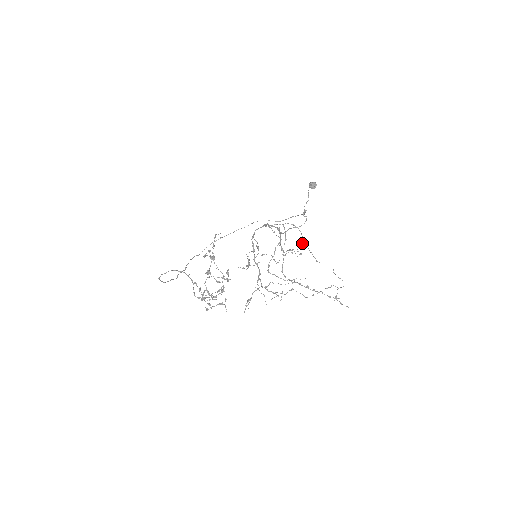
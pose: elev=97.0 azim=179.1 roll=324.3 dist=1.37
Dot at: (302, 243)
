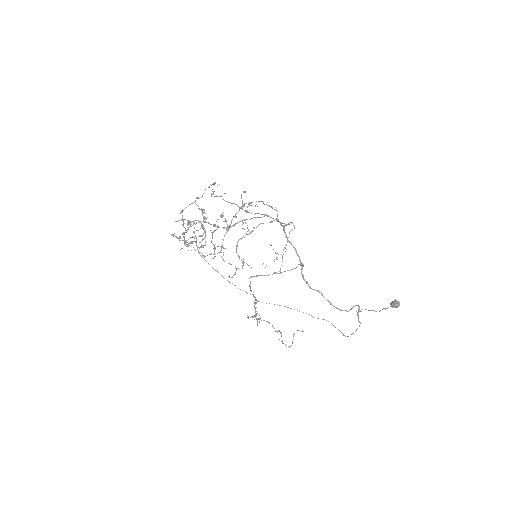
Dot at: occluded
